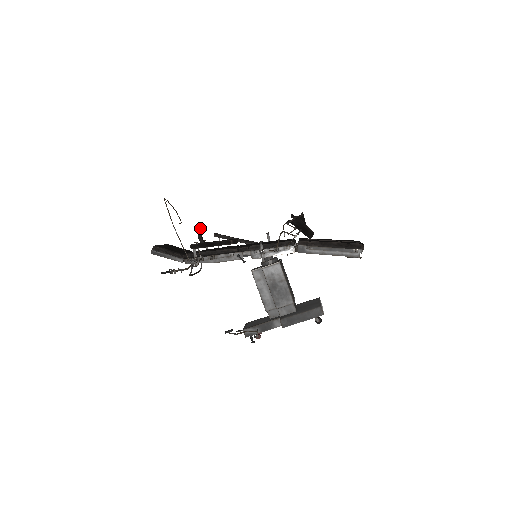
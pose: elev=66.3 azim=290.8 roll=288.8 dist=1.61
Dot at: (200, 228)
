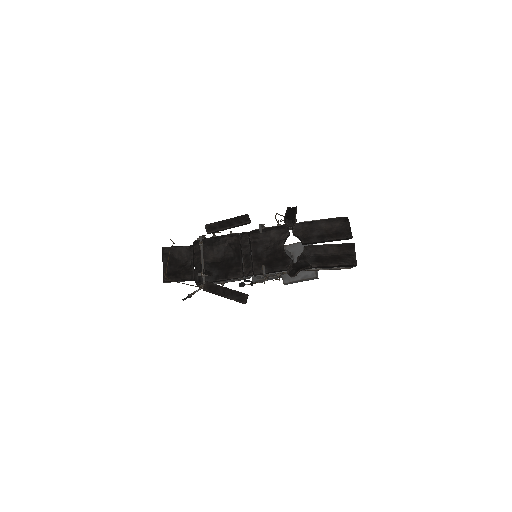
Dot at: (204, 272)
